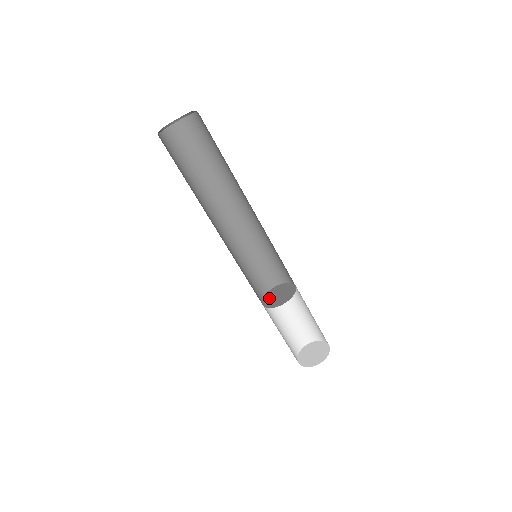
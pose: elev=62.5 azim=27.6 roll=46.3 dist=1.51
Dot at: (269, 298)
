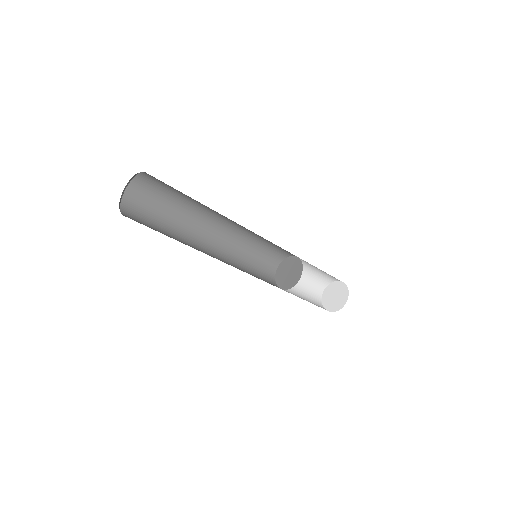
Dot at: (282, 269)
